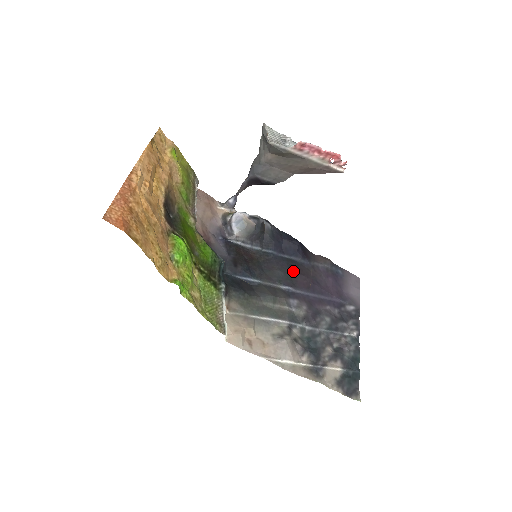
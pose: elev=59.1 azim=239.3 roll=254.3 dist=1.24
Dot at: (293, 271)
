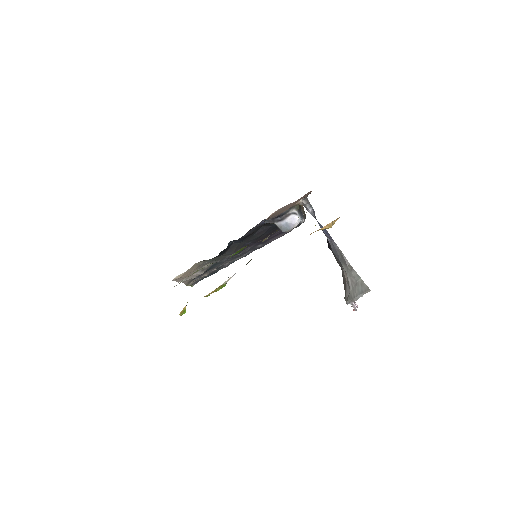
Dot at: (267, 234)
